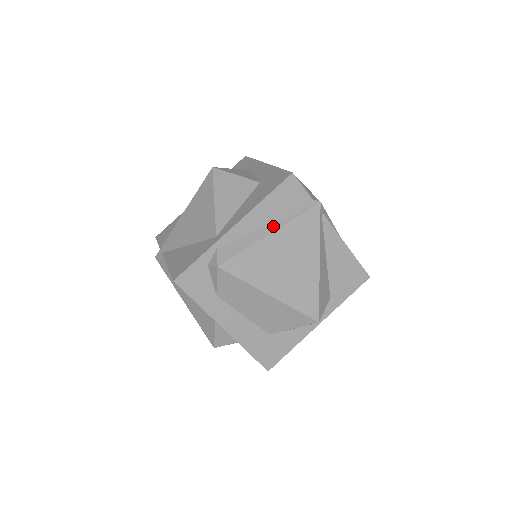
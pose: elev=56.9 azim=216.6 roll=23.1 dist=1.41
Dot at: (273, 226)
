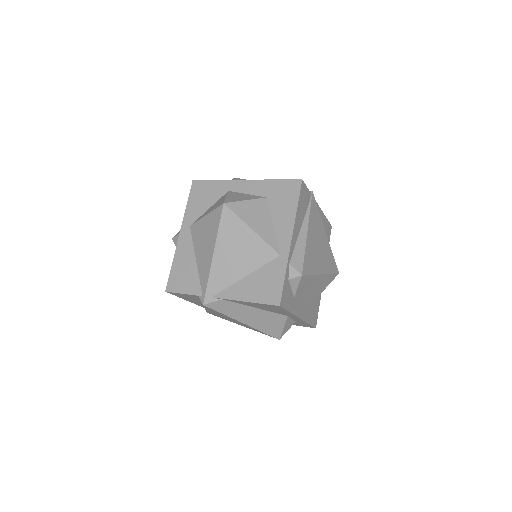
Dot at: (304, 225)
